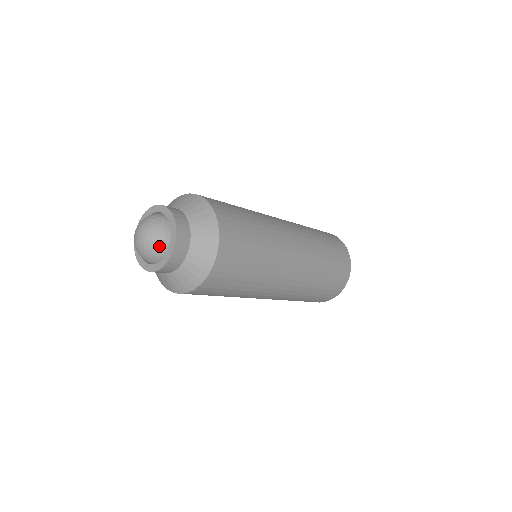
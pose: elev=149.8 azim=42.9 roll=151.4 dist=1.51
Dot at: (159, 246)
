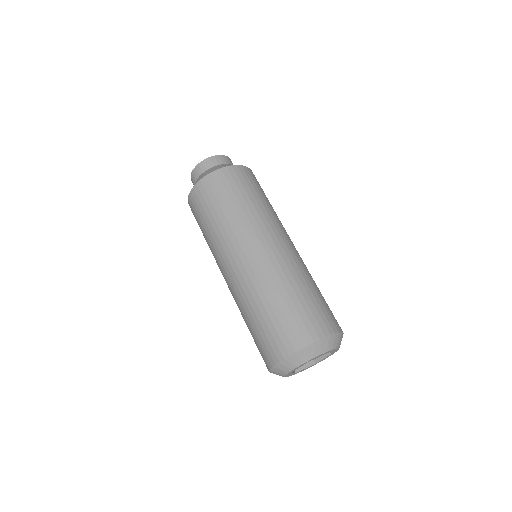
Dot at: occluded
